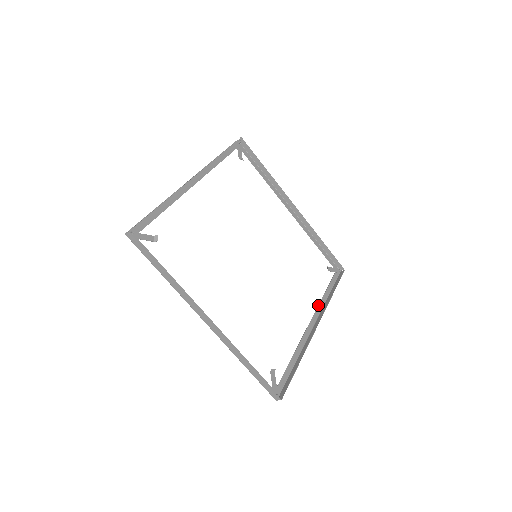
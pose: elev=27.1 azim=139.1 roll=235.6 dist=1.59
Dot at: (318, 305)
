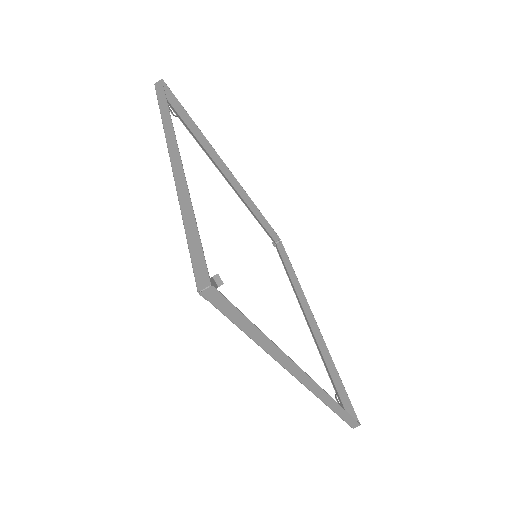
Dot at: occluded
